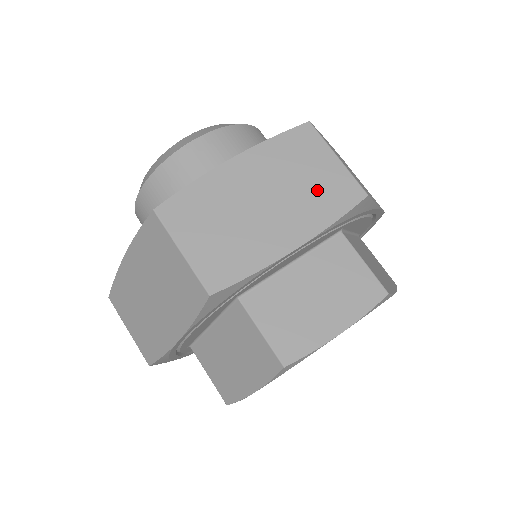
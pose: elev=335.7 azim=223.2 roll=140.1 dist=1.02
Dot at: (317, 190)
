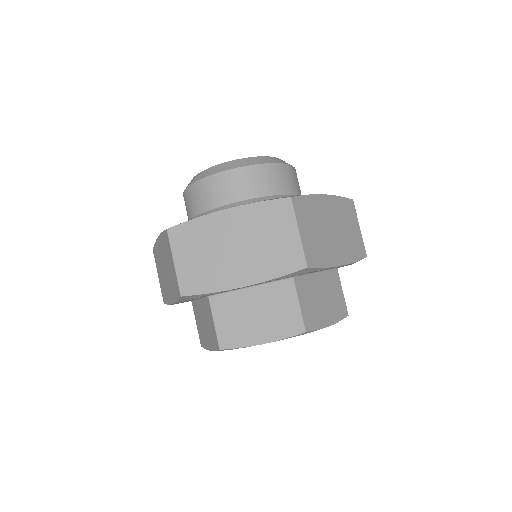
Dot at: (273, 251)
